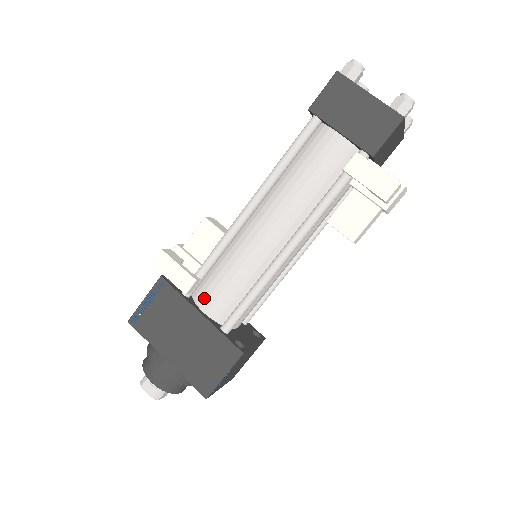
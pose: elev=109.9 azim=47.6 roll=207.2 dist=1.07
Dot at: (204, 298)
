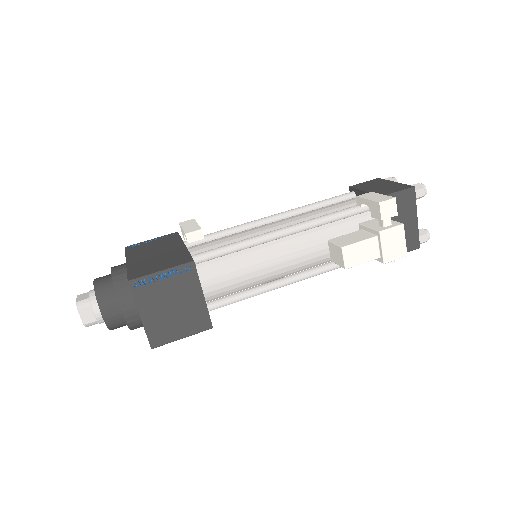
Dot at: (196, 245)
